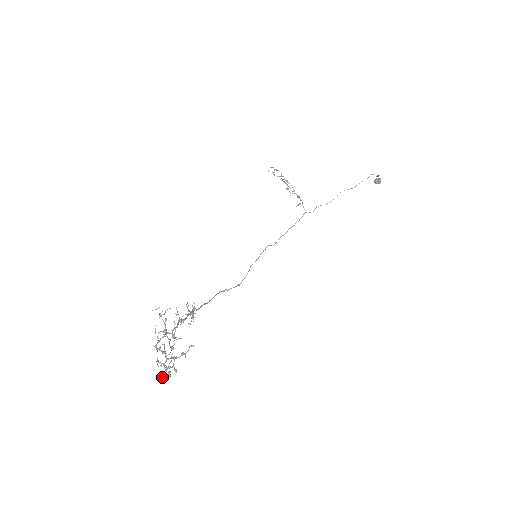
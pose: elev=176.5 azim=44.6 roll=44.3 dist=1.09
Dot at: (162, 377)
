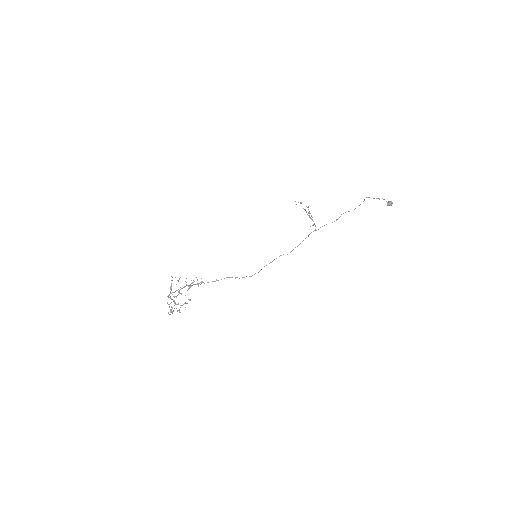
Dot at: occluded
